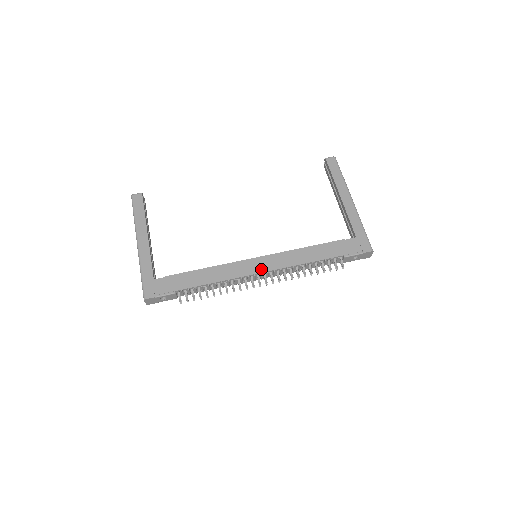
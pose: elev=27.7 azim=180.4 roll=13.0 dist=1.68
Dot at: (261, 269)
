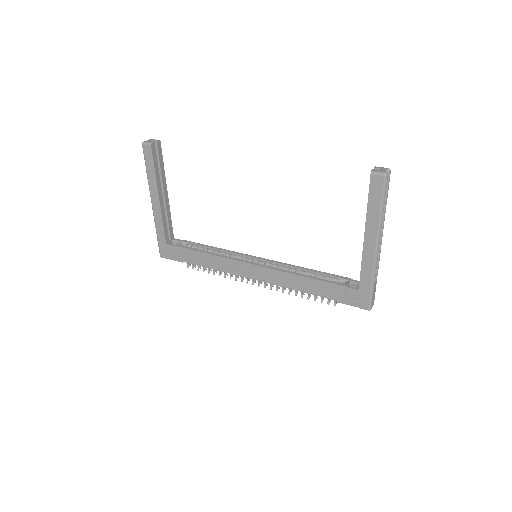
Dot at: (254, 276)
